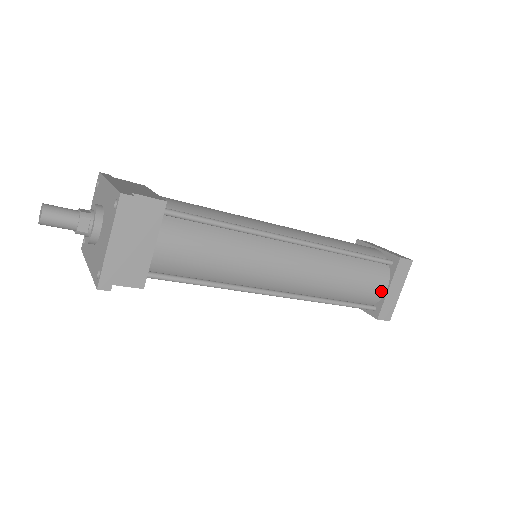
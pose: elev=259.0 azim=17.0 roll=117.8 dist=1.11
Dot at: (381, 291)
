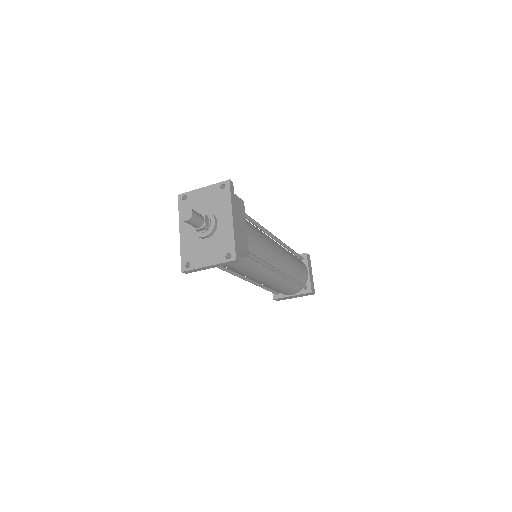
Dot at: (288, 294)
